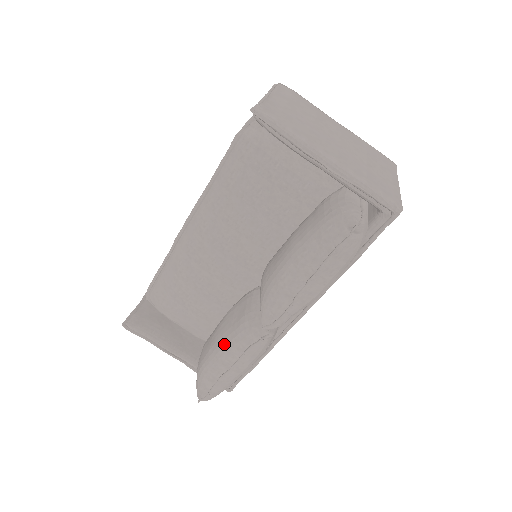
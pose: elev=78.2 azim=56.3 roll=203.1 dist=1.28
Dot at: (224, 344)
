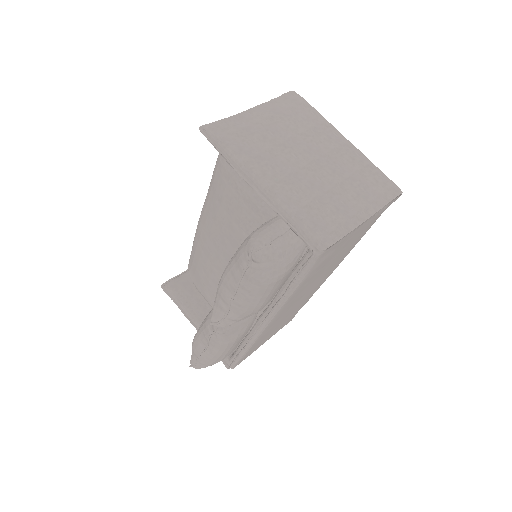
Dot at: (201, 326)
